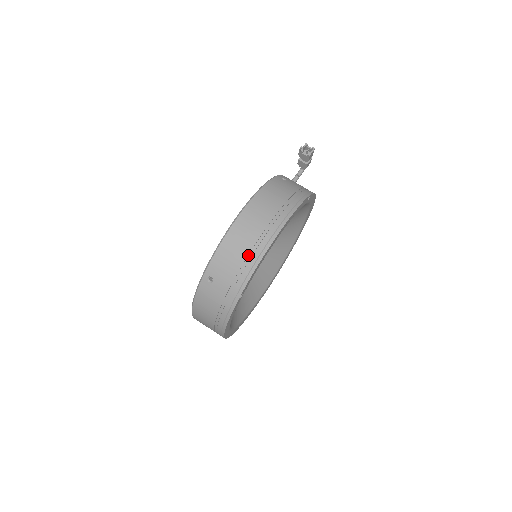
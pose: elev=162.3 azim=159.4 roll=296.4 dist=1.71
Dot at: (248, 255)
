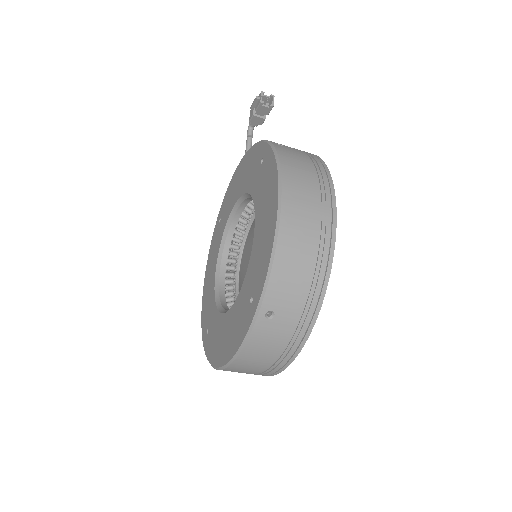
Dot at: (314, 262)
